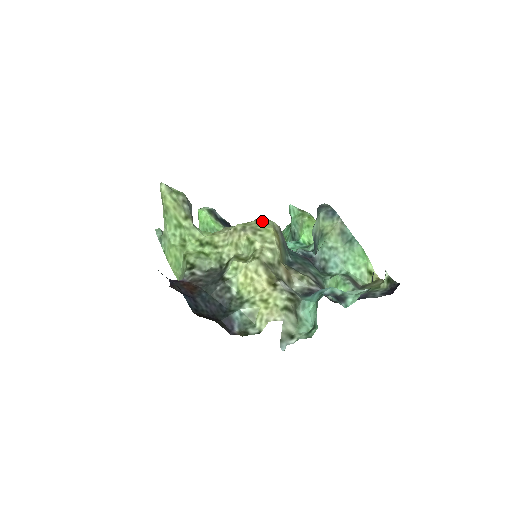
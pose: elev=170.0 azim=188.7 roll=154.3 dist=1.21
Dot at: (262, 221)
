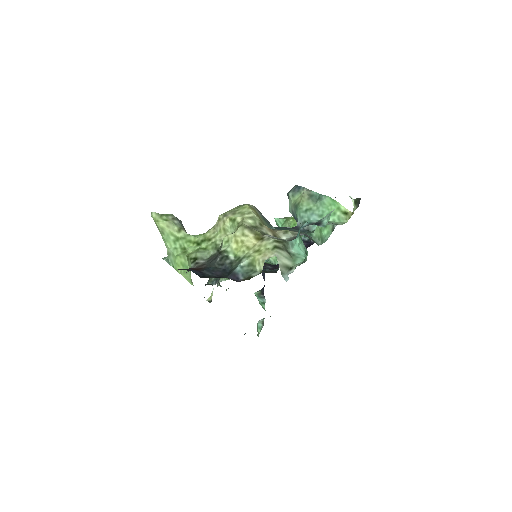
Dot at: (238, 206)
